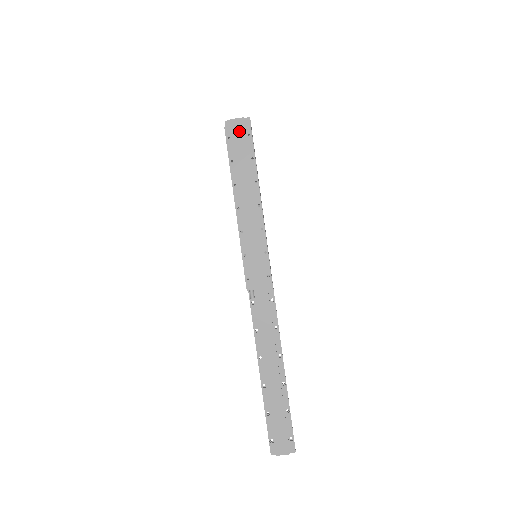
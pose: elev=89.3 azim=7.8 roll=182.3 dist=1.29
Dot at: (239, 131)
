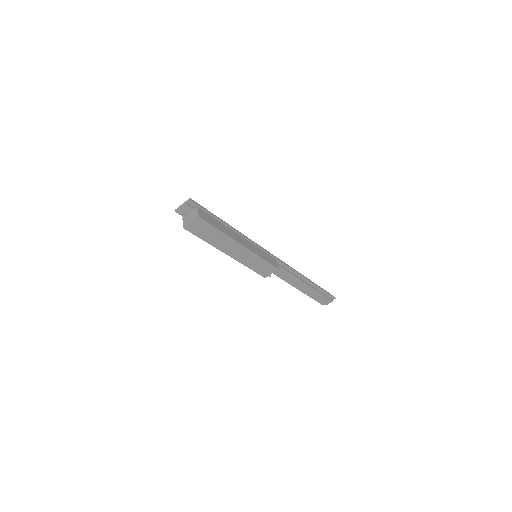
Dot at: (195, 225)
